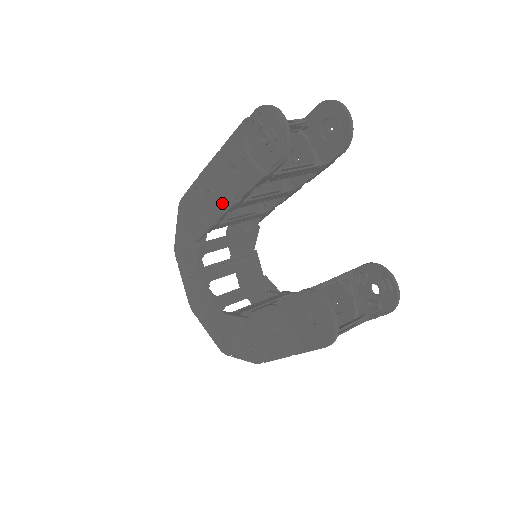
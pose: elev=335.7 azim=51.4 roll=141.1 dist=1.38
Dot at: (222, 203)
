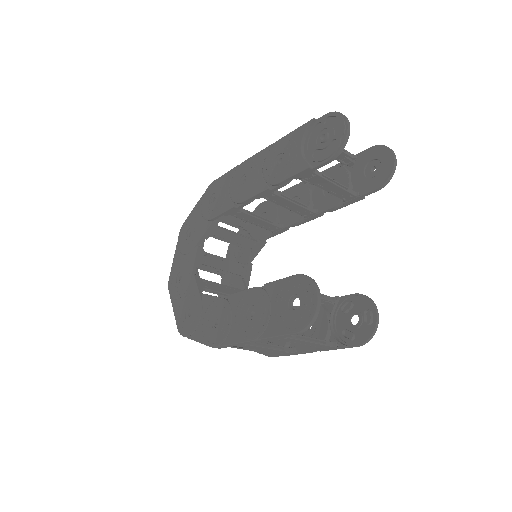
Dot at: (255, 187)
